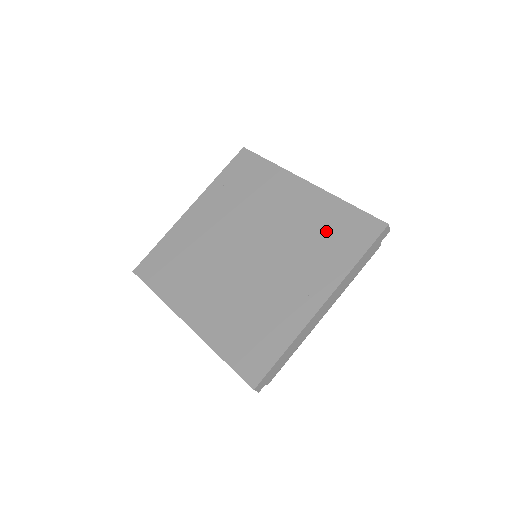
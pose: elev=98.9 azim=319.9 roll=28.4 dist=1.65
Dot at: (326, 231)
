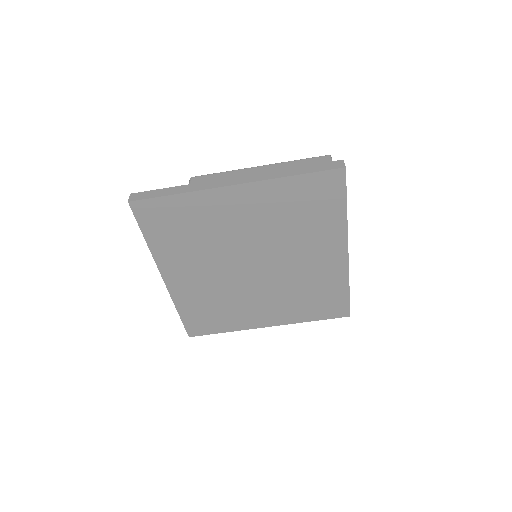
Dot at: (316, 295)
